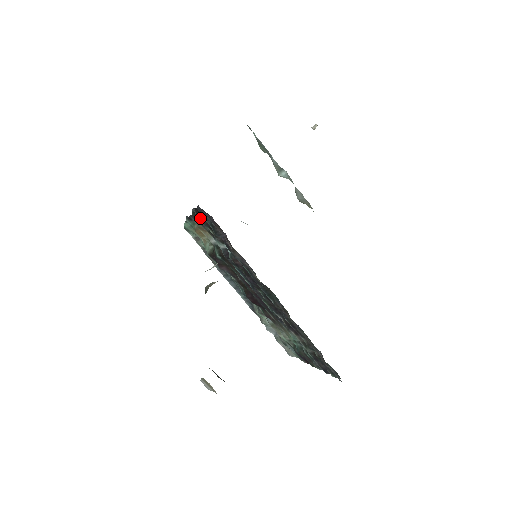
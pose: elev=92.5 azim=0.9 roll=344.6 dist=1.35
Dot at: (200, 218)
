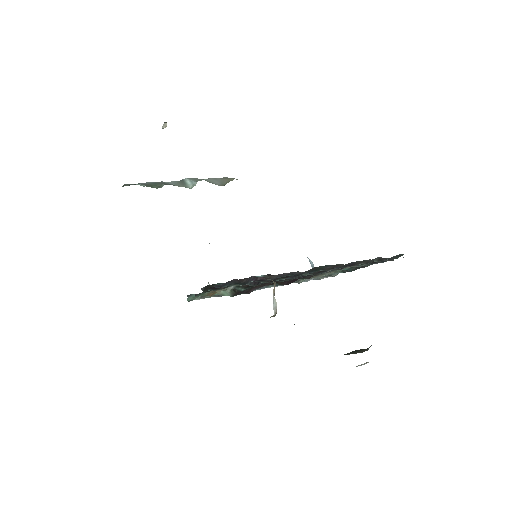
Dot at: (218, 289)
